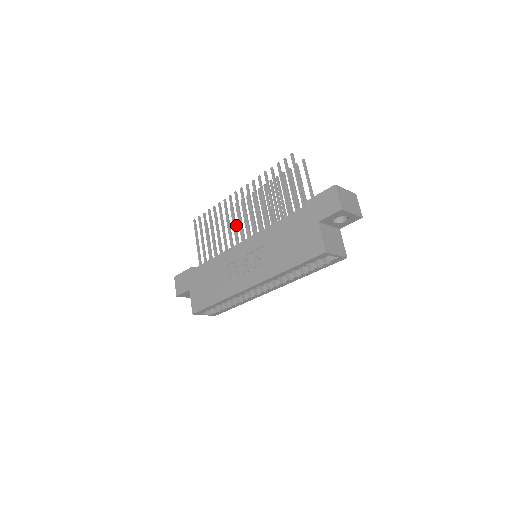
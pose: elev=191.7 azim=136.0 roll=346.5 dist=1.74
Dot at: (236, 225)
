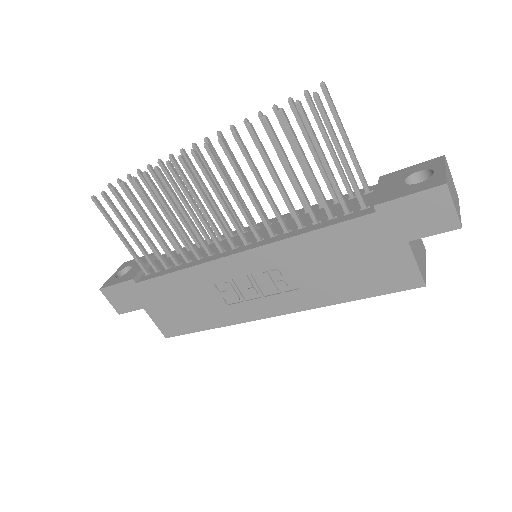
Dot at: (203, 215)
